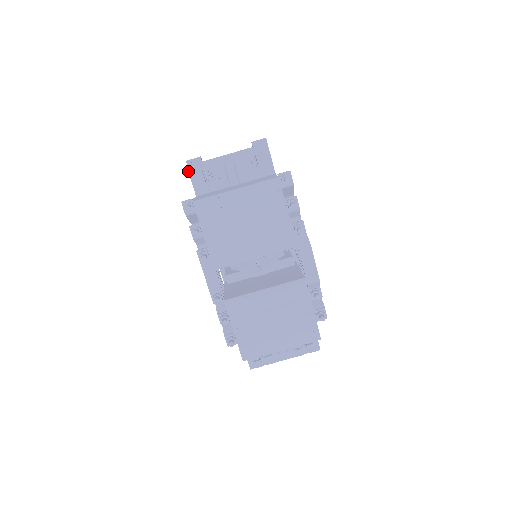
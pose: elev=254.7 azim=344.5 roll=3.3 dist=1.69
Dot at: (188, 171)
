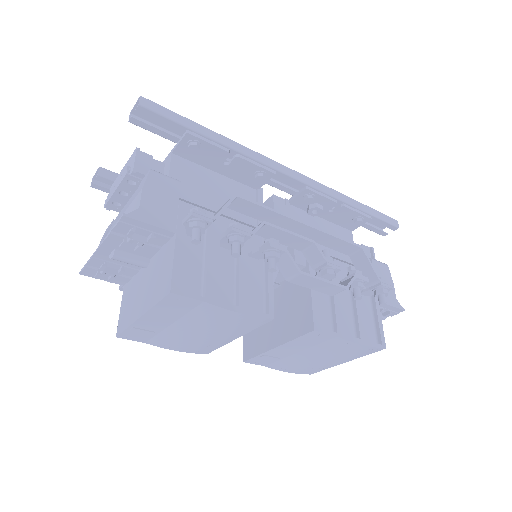
Dot at: occluded
